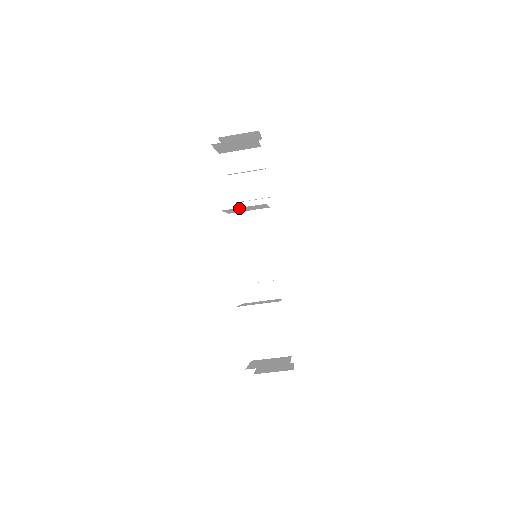
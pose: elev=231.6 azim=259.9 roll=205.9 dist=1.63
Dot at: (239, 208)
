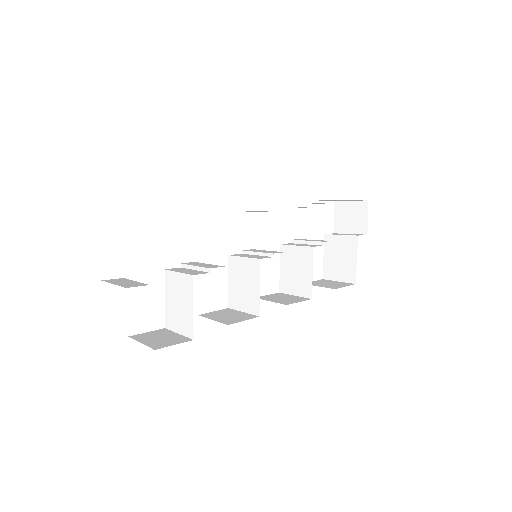
Dot at: occluded
